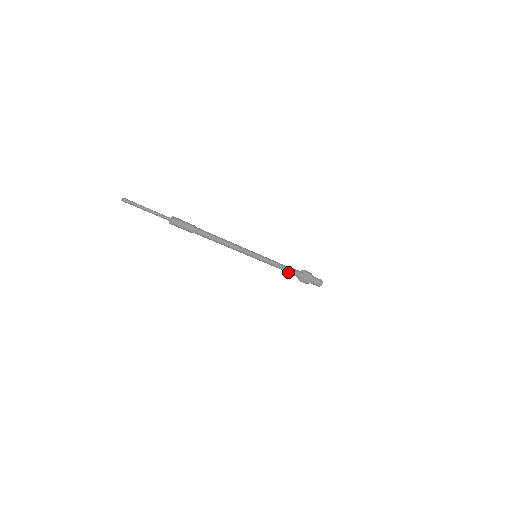
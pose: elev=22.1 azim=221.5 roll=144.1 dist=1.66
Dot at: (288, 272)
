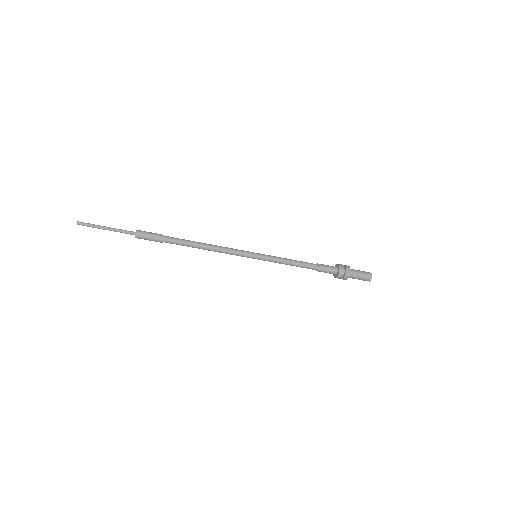
Dot at: occluded
